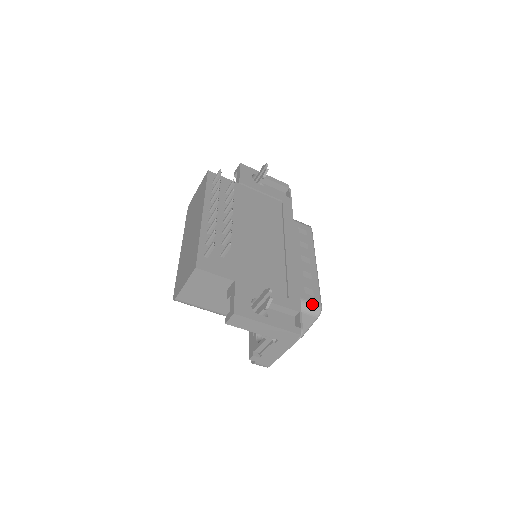
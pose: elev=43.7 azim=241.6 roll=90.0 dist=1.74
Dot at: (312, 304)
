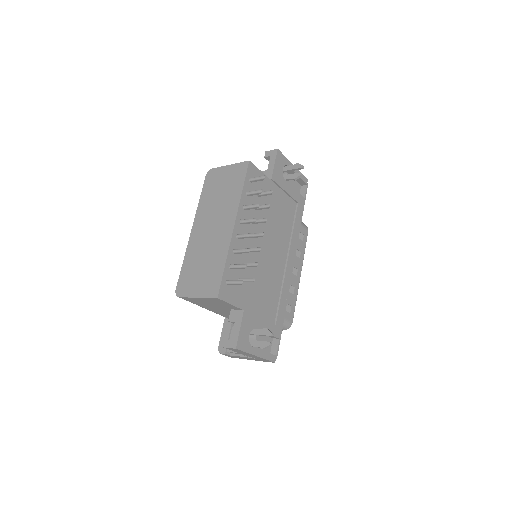
Dot at: (287, 321)
